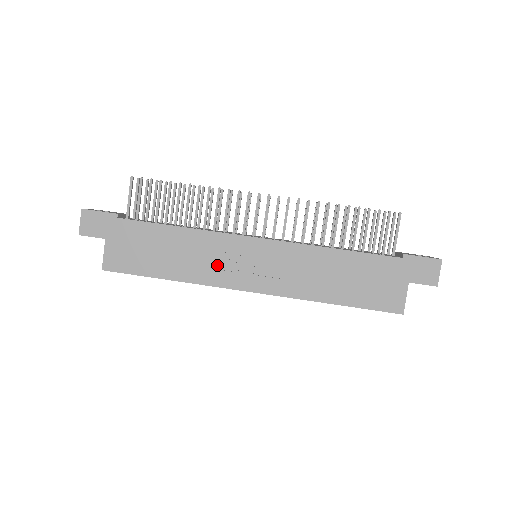
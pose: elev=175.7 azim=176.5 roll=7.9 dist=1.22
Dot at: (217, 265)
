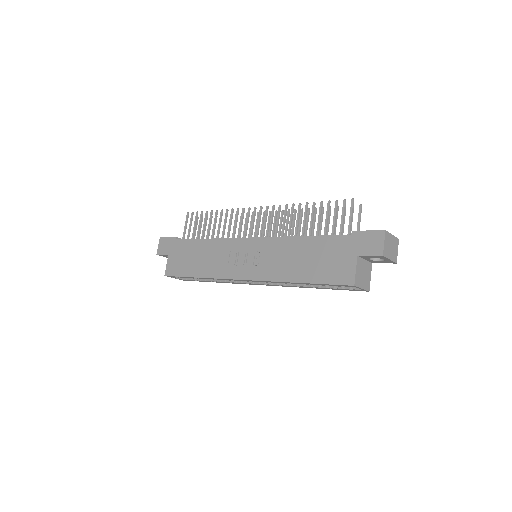
Dot at: (224, 262)
